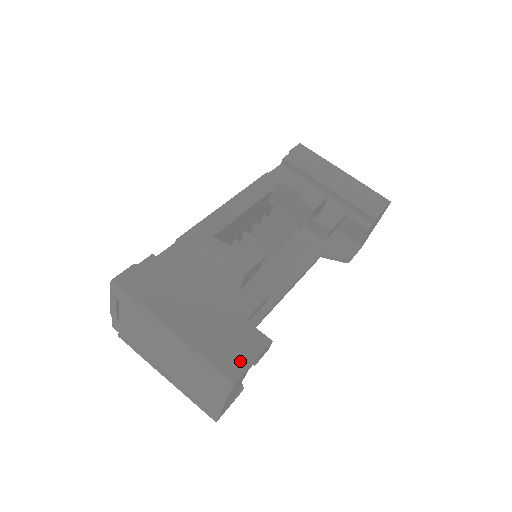
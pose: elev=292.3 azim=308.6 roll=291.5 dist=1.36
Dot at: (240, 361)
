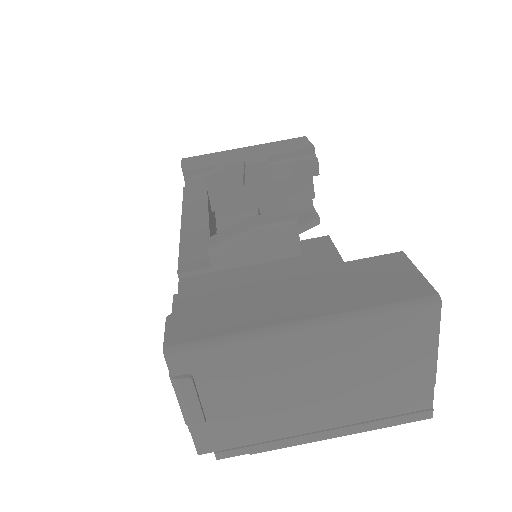
Dot at: (408, 280)
